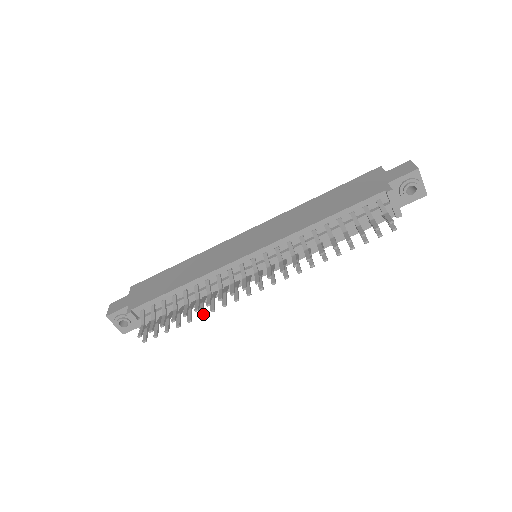
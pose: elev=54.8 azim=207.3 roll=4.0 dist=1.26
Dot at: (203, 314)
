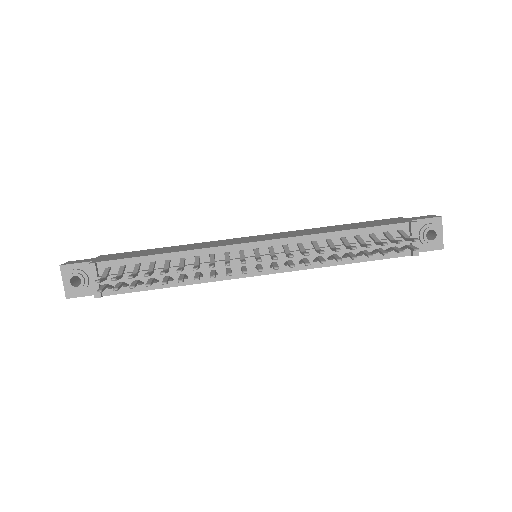
Dot at: (183, 280)
